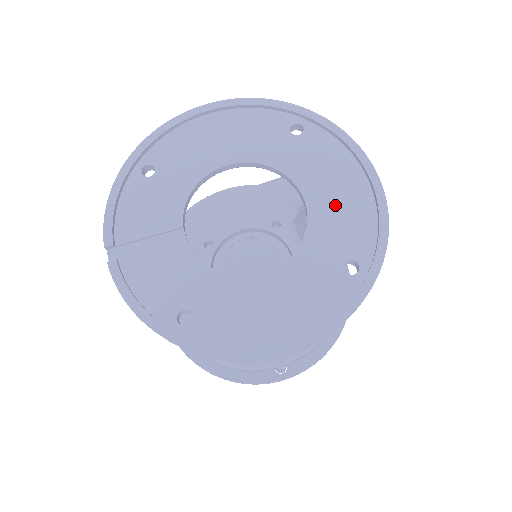
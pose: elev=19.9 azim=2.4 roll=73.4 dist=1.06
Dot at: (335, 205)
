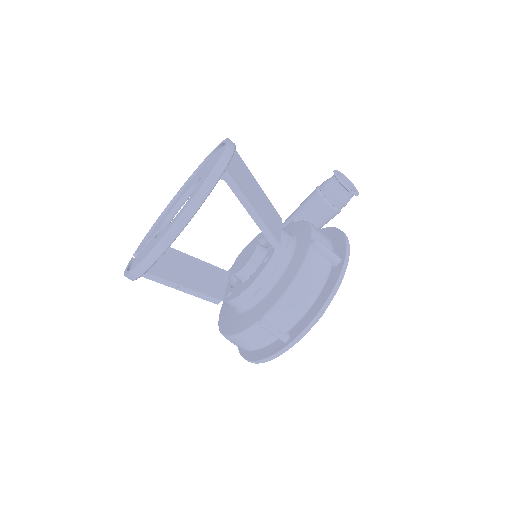
Dot at: (208, 173)
